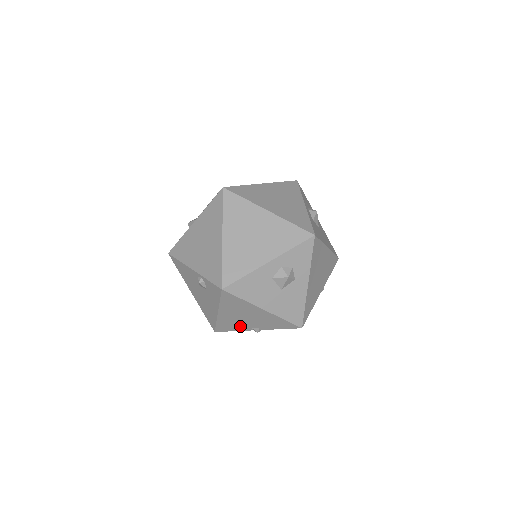
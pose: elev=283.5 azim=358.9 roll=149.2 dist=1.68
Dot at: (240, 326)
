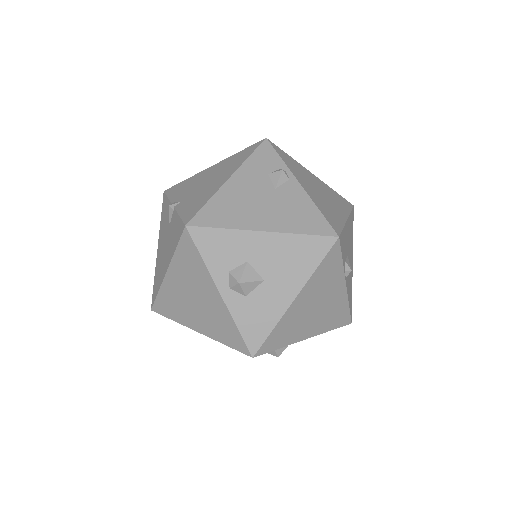
Dot at: occluded
